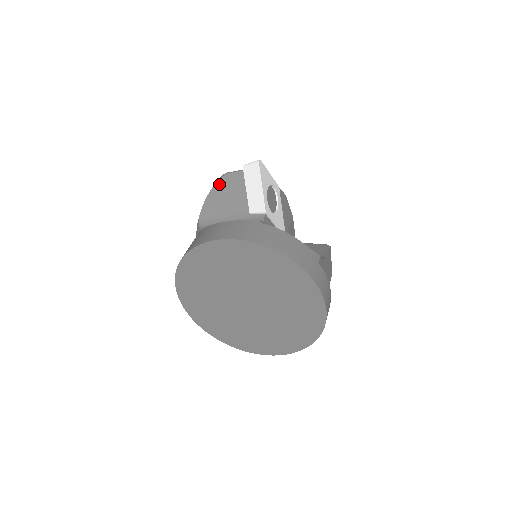
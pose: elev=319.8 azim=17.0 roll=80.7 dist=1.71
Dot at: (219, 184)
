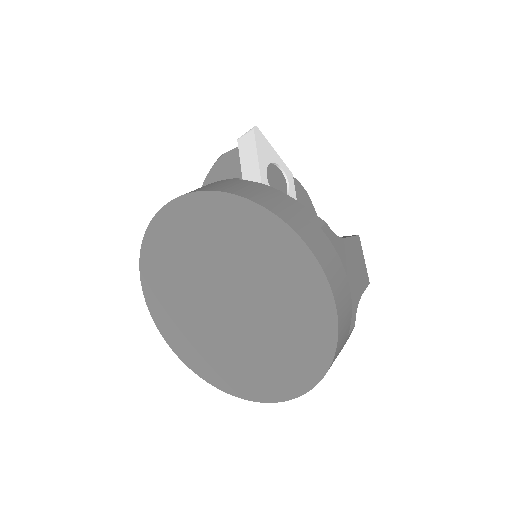
Dot at: (213, 170)
